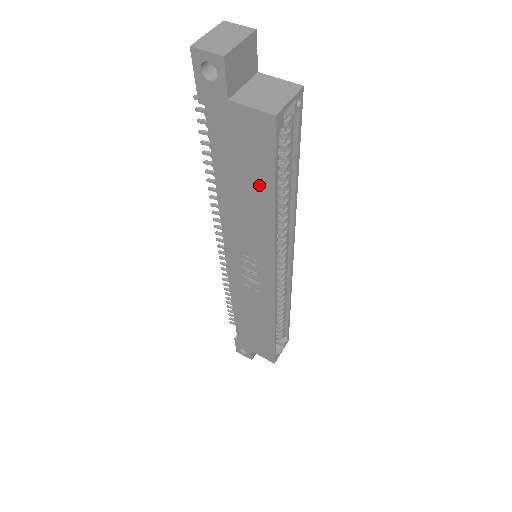
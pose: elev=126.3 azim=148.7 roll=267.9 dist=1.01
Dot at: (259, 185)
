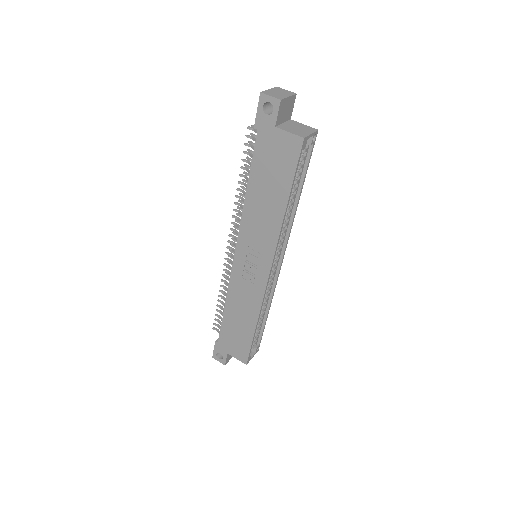
Dot at: (280, 187)
